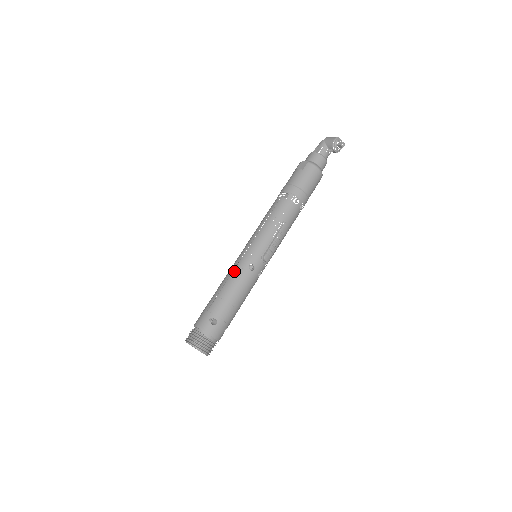
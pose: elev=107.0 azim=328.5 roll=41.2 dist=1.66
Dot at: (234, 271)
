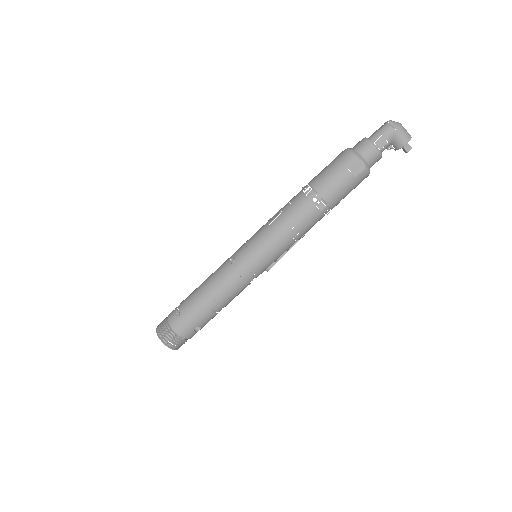
Dot at: (234, 284)
